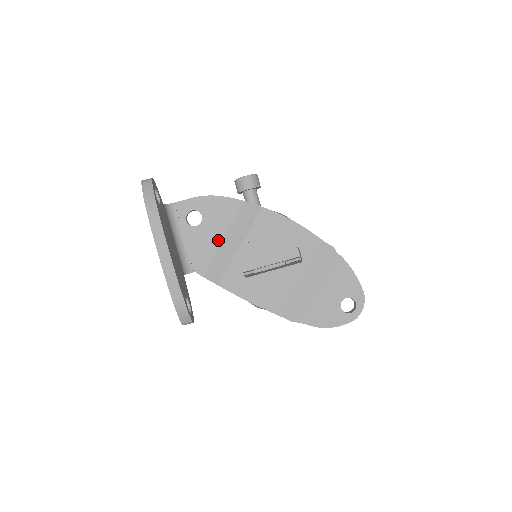
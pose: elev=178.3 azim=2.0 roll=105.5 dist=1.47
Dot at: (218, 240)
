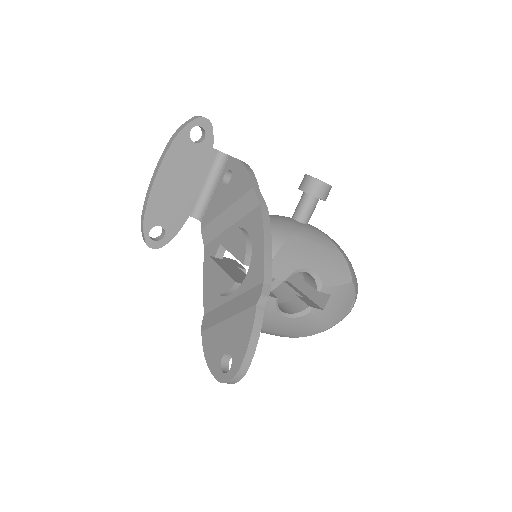
Dot at: (223, 208)
